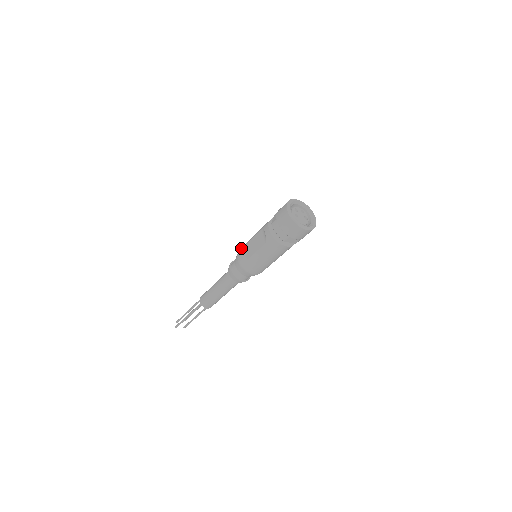
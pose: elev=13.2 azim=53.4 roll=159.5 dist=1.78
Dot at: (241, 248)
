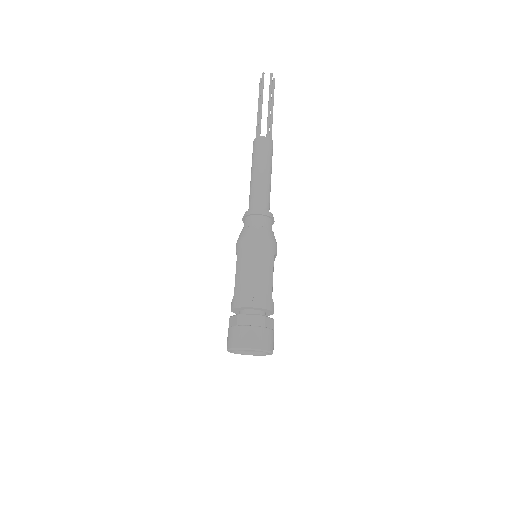
Dot at: (238, 247)
